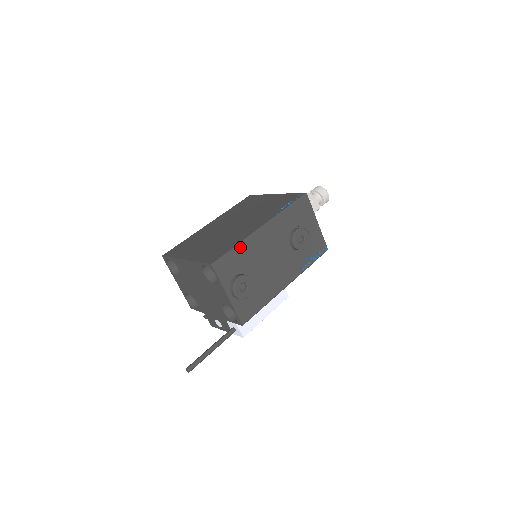
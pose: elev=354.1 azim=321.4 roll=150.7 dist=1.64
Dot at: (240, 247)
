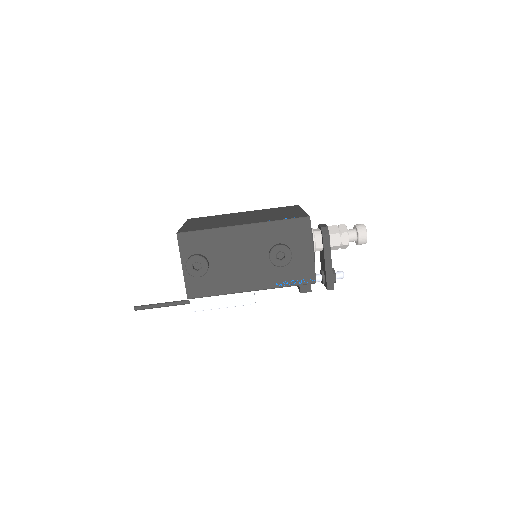
Dot at: (211, 232)
